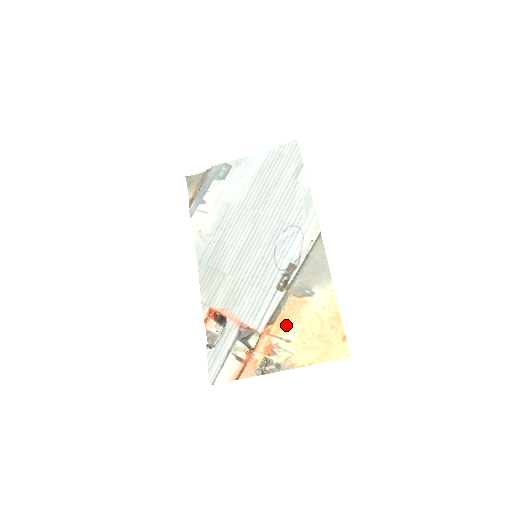
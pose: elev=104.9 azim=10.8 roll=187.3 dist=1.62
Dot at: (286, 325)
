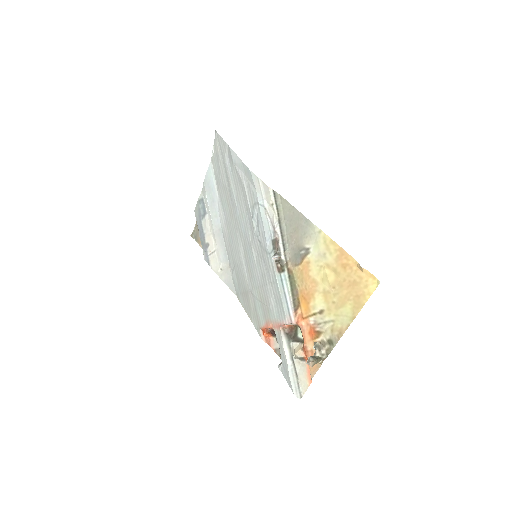
Dot at: (309, 298)
